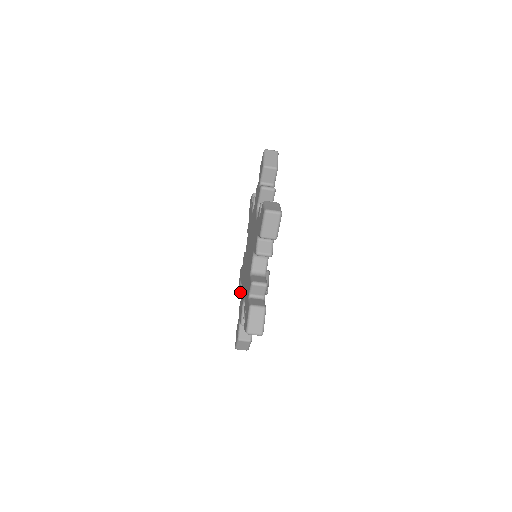
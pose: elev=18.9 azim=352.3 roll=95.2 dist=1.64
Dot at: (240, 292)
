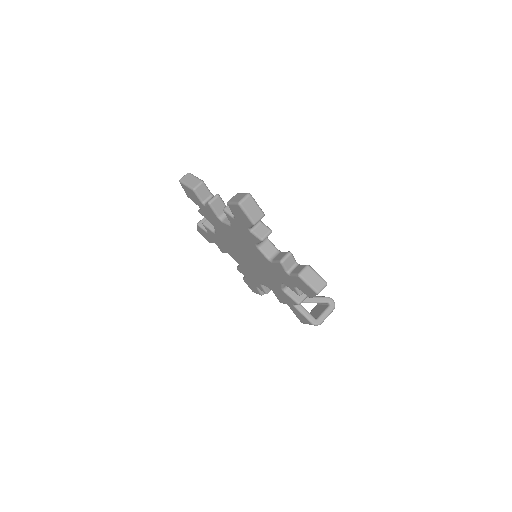
Dot at: (297, 304)
